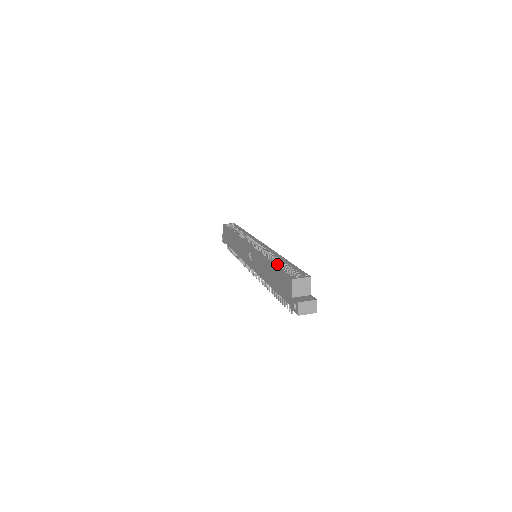
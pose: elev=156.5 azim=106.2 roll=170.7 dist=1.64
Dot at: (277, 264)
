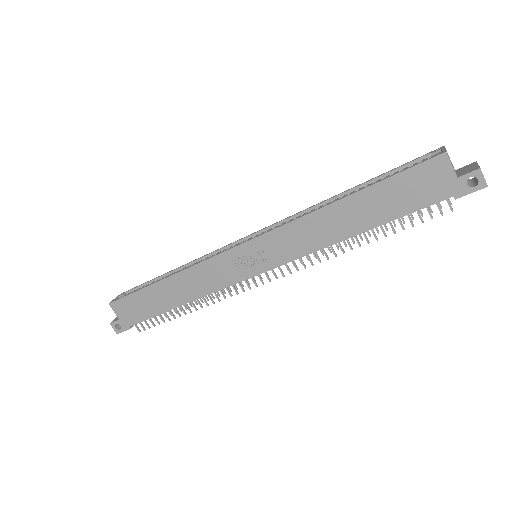
Dot at: occluded
